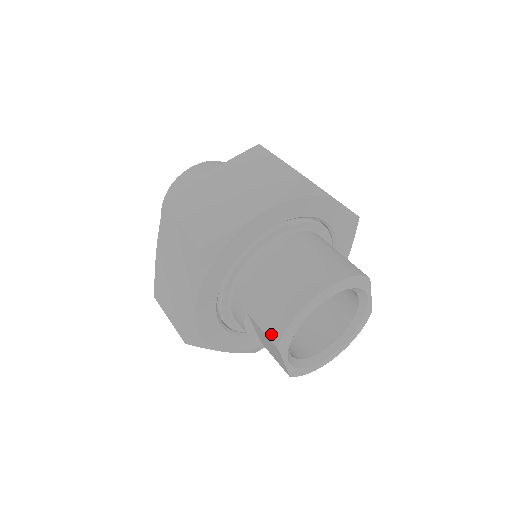
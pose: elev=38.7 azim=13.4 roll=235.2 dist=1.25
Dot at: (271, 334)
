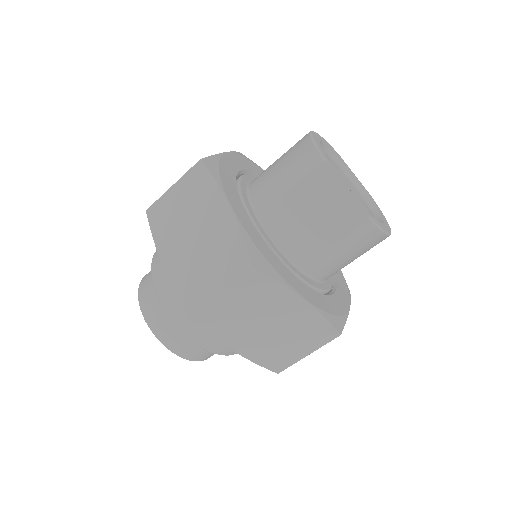
Dot at: (309, 164)
